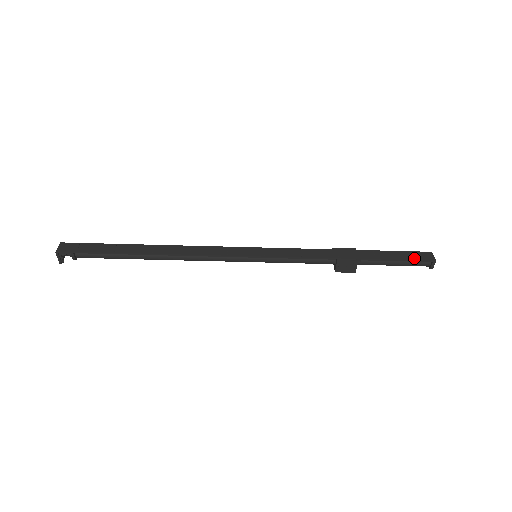
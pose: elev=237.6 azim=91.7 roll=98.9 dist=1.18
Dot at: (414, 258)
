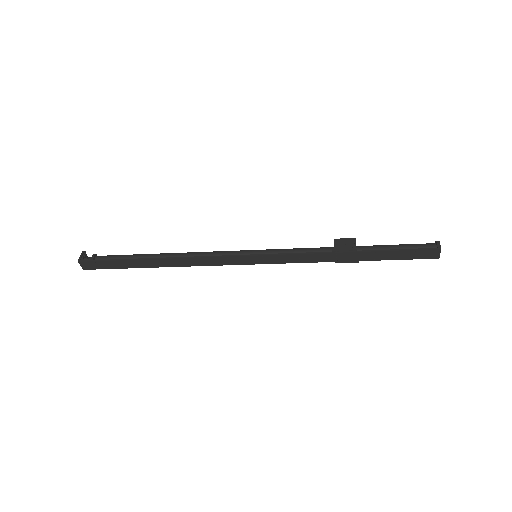
Dot at: (416, 258)
